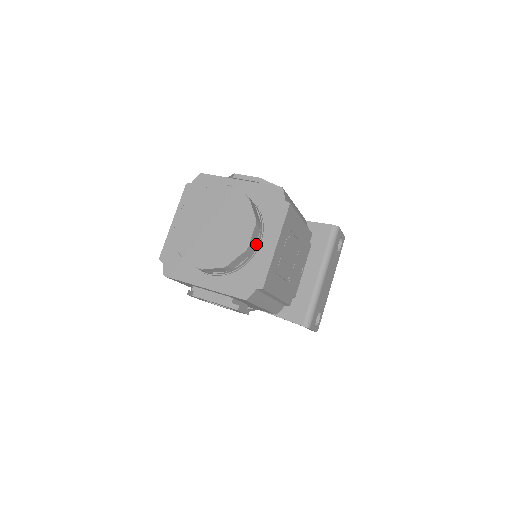
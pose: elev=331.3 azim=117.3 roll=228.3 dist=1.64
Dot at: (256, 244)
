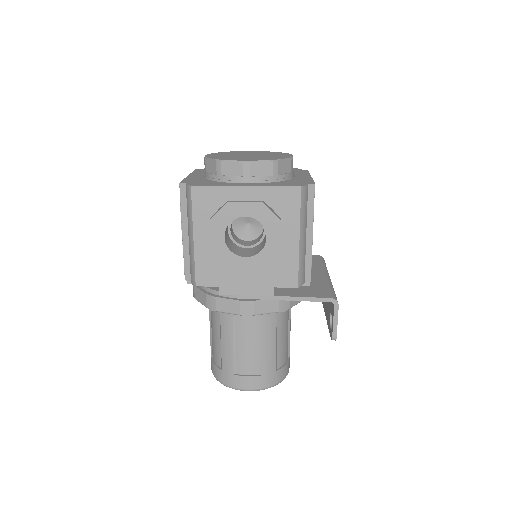
Dot at: (293, 170)
